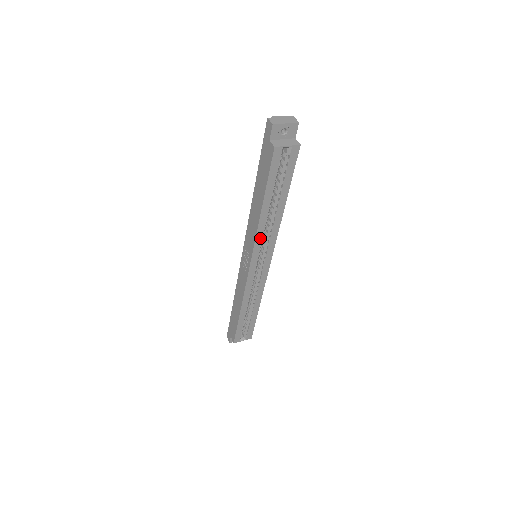
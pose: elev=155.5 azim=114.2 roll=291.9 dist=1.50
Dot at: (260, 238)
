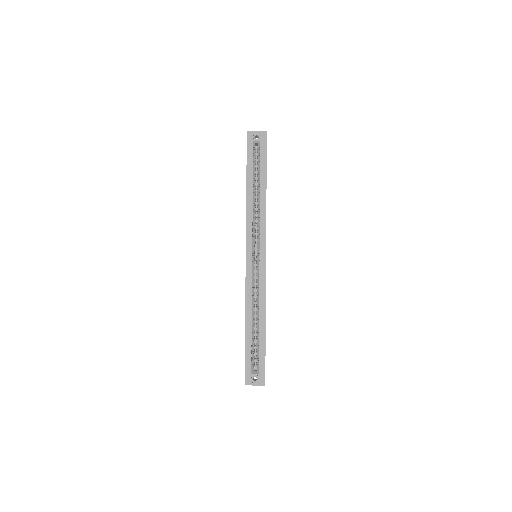
Dot at: (250, 224)
